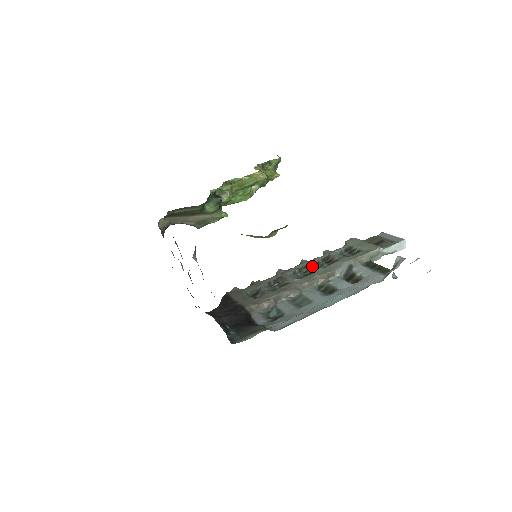
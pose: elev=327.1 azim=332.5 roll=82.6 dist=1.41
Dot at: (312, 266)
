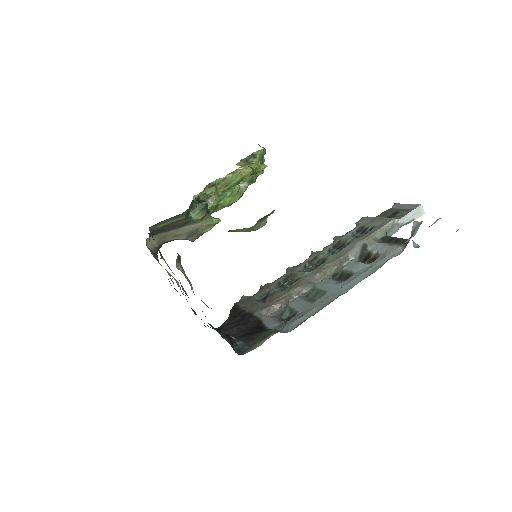
Dot at: (322, 255)
